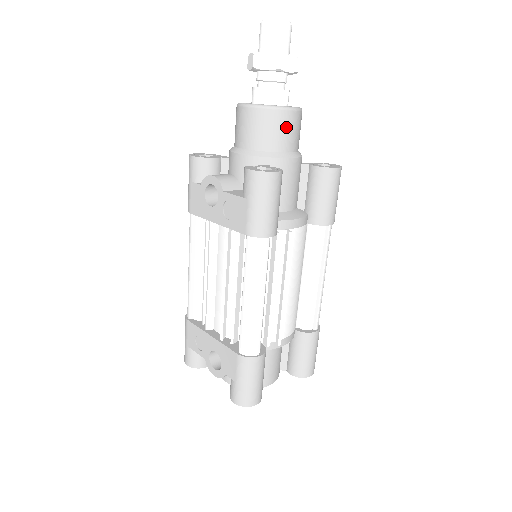
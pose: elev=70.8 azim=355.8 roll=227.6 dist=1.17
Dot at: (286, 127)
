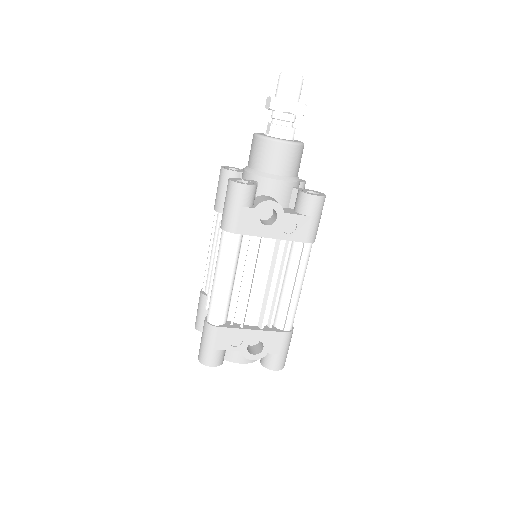
Dot at: (301, 157)
